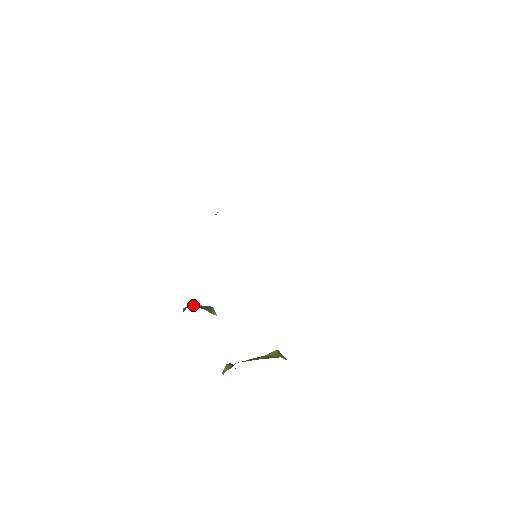
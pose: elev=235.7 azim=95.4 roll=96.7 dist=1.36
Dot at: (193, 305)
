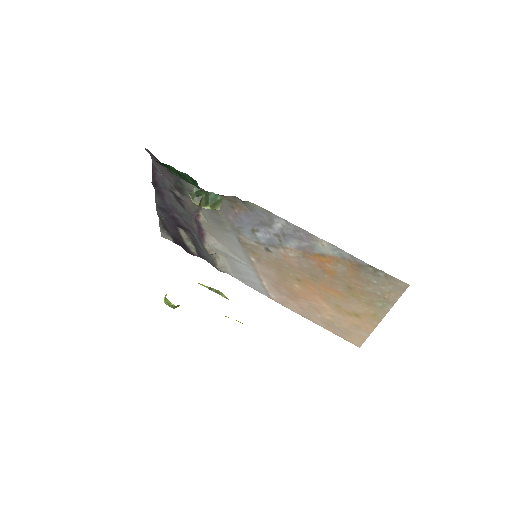
Dot at: (199, 201)
